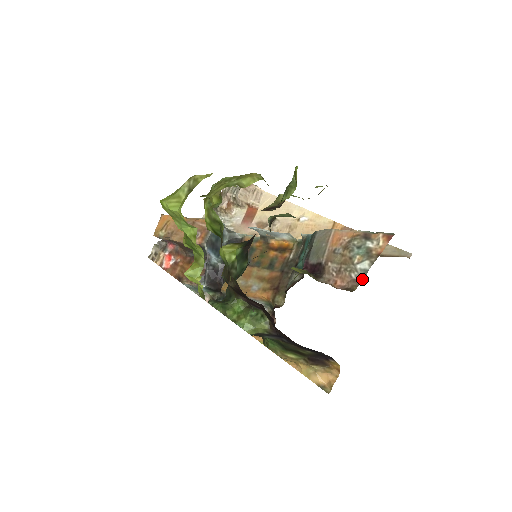
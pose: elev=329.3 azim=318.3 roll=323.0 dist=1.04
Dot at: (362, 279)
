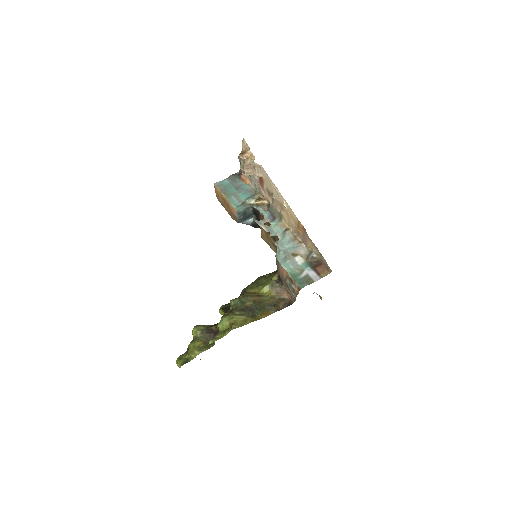
Dot at: (295, 299)
